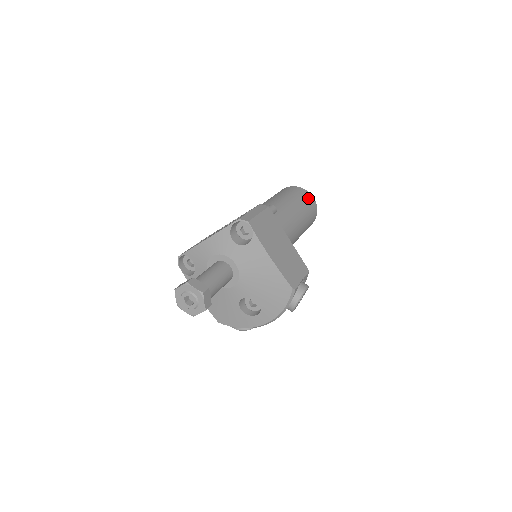
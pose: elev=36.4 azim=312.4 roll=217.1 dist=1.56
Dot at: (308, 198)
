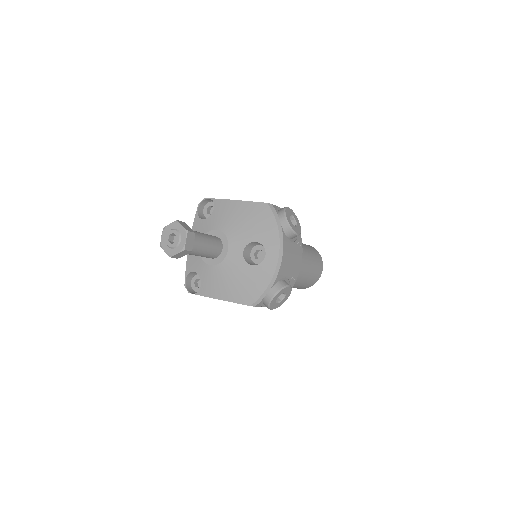
Dot at: occluded
